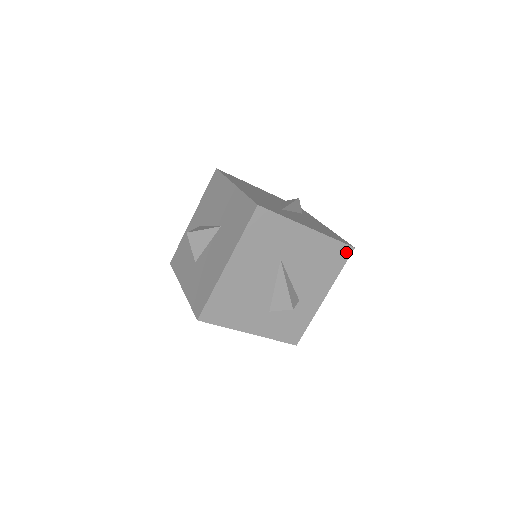
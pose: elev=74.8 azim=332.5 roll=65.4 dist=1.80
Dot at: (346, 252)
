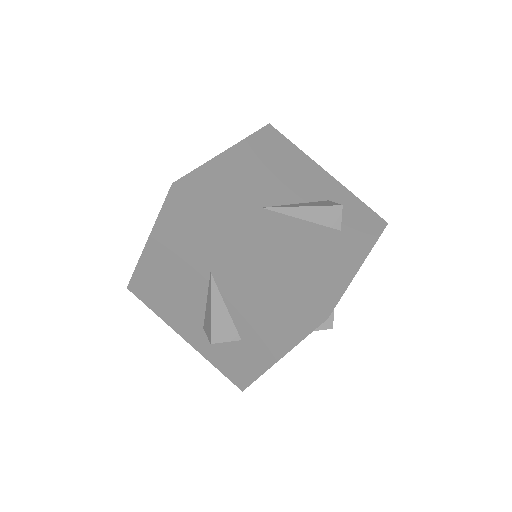
Dot at: (312, 316)
